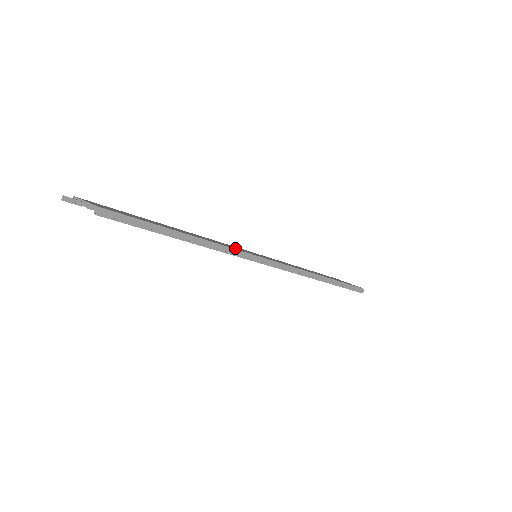
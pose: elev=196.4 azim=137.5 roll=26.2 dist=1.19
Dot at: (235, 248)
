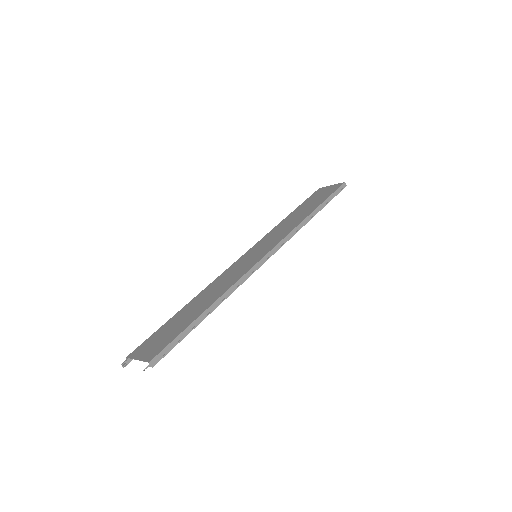
Dot at: (240, 273)
